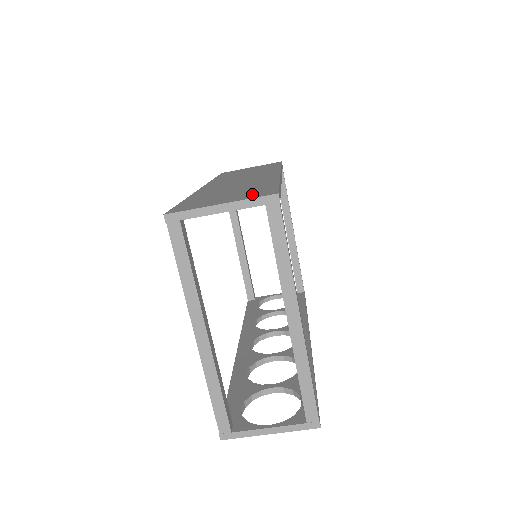
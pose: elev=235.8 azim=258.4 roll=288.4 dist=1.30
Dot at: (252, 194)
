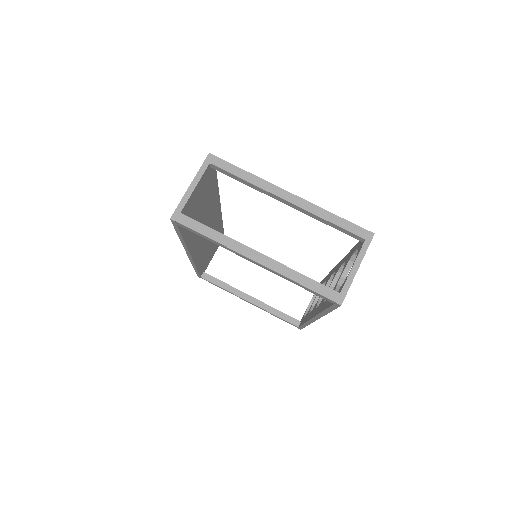
Dot at: occluded
